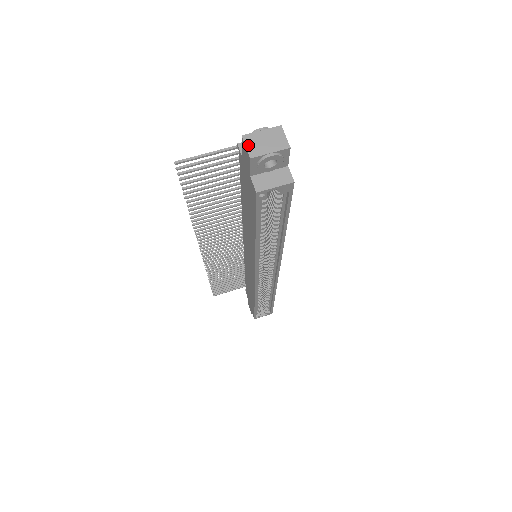
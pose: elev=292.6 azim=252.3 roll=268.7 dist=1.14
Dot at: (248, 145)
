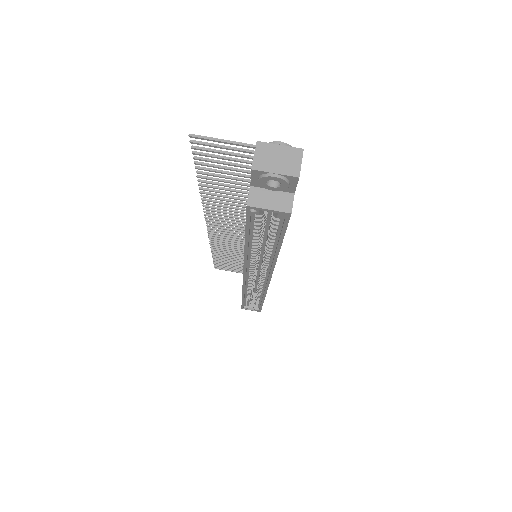
Dot at: (257, 154)
